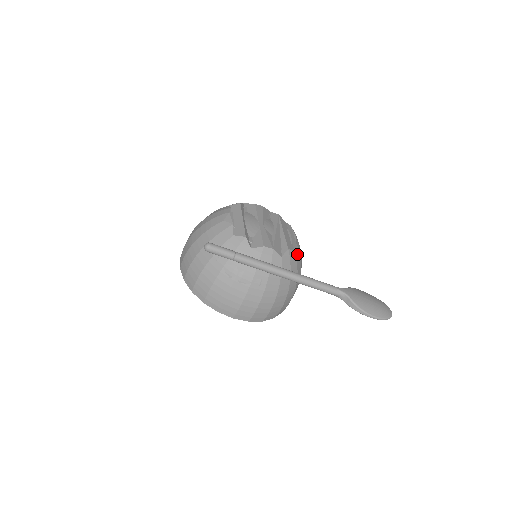
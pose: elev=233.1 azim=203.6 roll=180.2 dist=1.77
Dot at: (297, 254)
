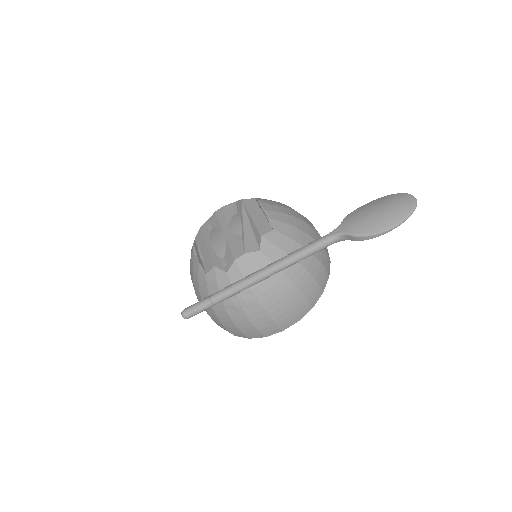
Dot at: (278, 227)
